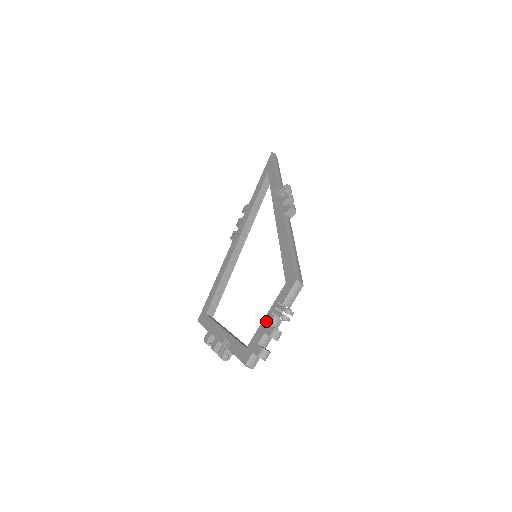
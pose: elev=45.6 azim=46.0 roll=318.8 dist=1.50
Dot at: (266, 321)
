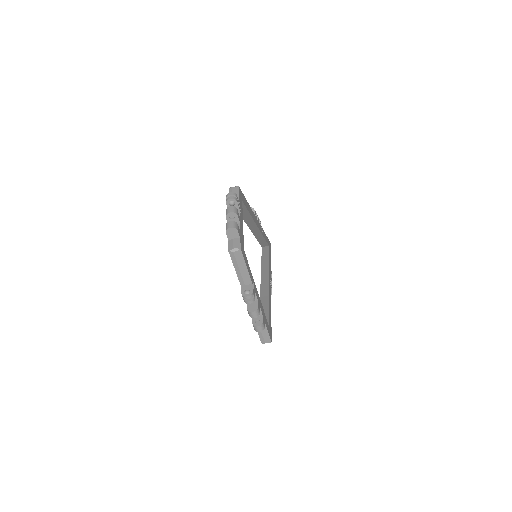
Dot at: occluded
